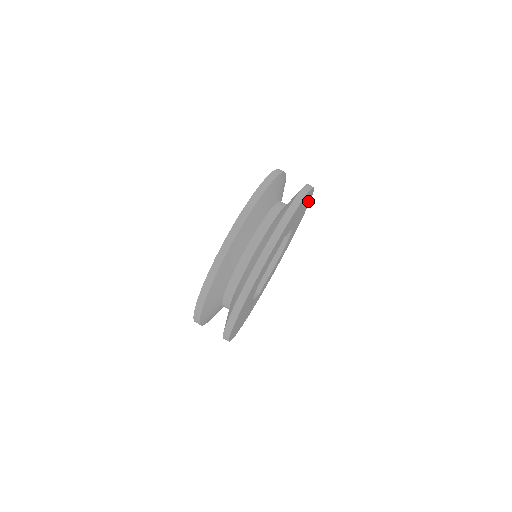
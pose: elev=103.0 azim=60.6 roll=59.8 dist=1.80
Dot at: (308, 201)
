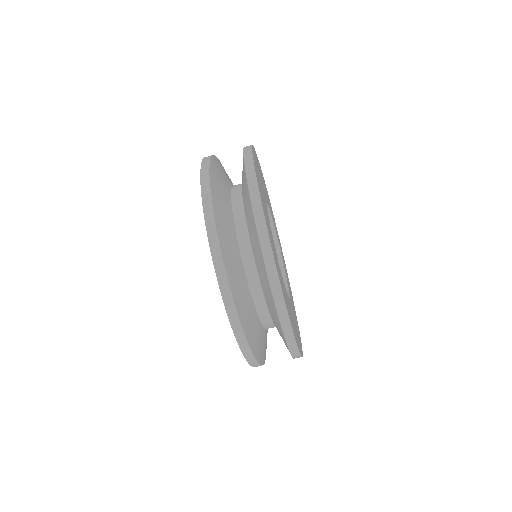
Dot at: occluded
